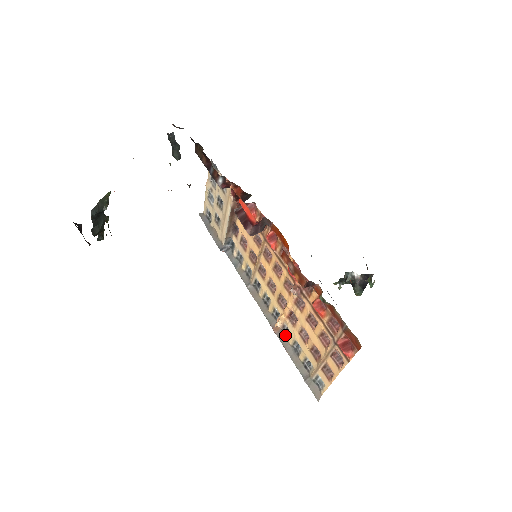
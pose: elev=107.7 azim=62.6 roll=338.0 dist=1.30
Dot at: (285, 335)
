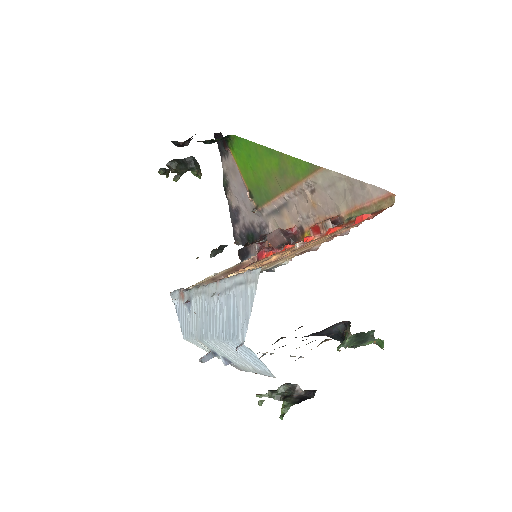
Dot at: occluded
